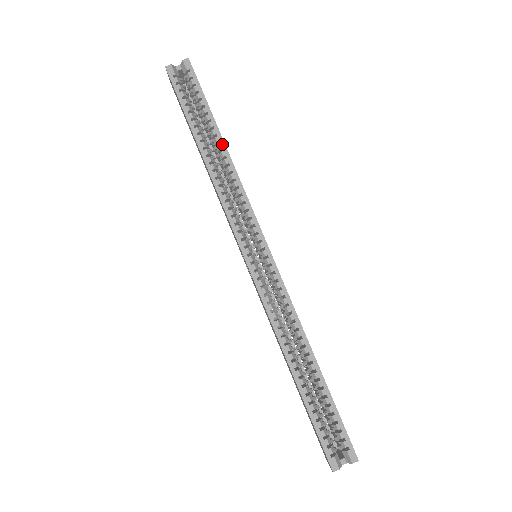
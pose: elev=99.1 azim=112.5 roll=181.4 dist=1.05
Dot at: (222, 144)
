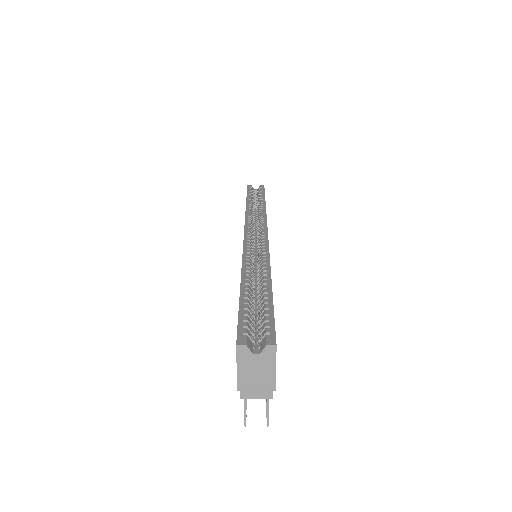
Dot at: (264, 203)
